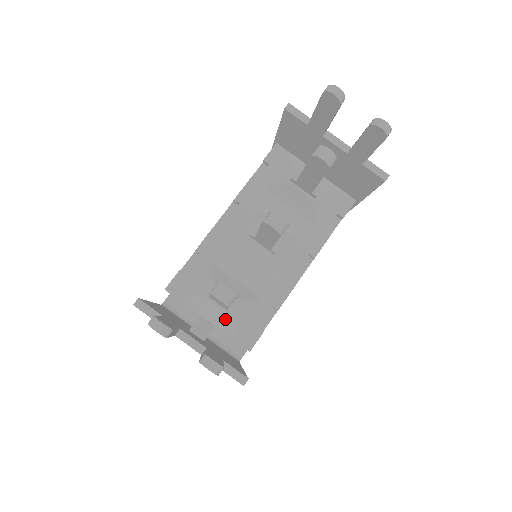
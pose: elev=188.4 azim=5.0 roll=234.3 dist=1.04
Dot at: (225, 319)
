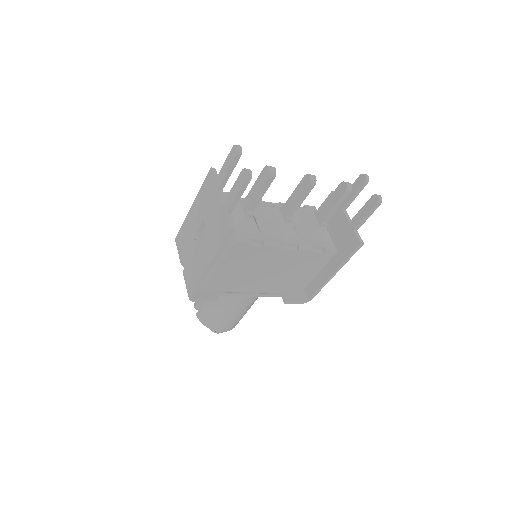
Dot at: (239, 218)
